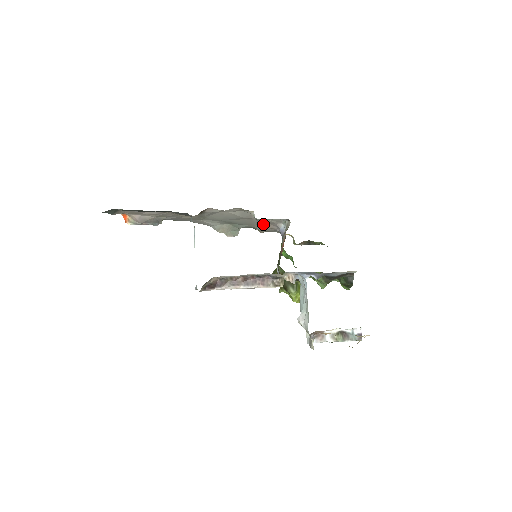
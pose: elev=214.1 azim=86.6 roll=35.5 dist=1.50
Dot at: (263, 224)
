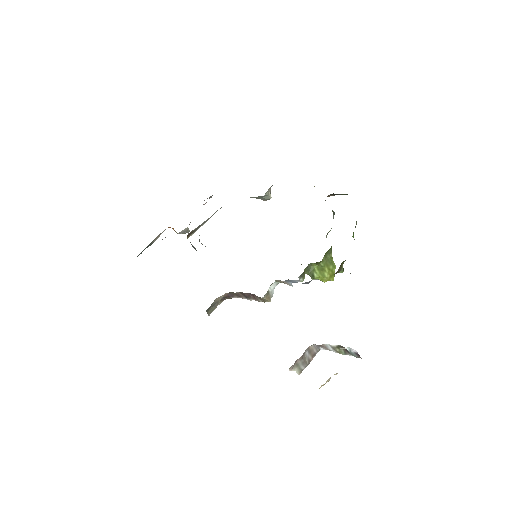
Dot at: occluded
